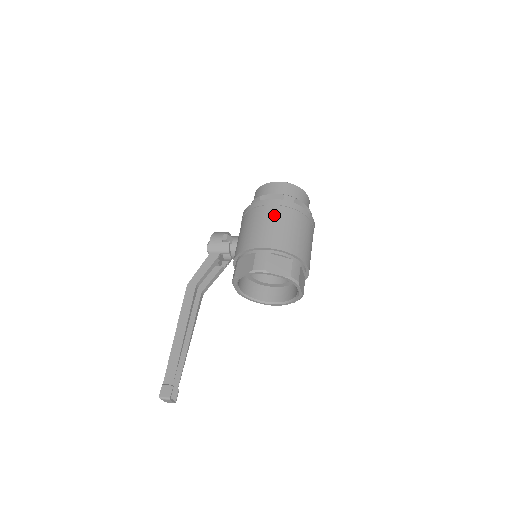
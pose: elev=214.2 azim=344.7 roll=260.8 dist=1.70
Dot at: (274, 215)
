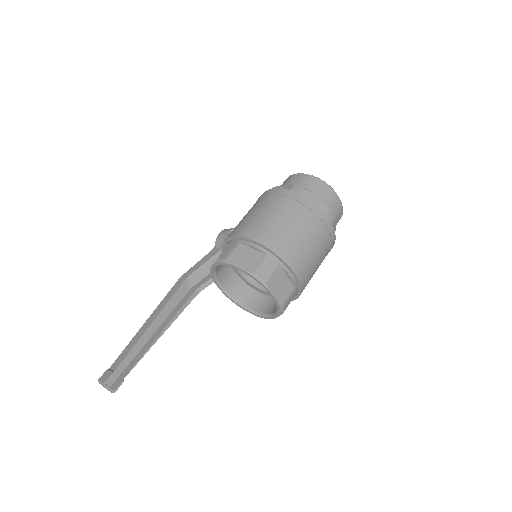
Dot at: (268, 204)
